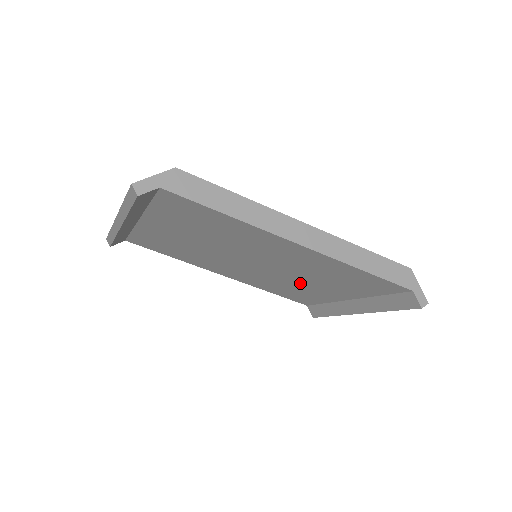
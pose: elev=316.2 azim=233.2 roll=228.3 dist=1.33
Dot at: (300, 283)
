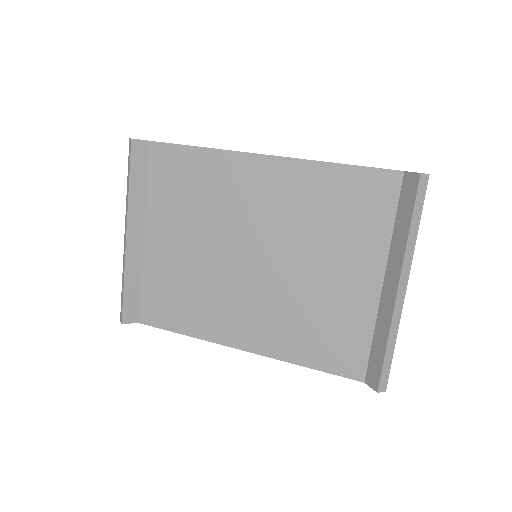
Dot at: (314, 280)
